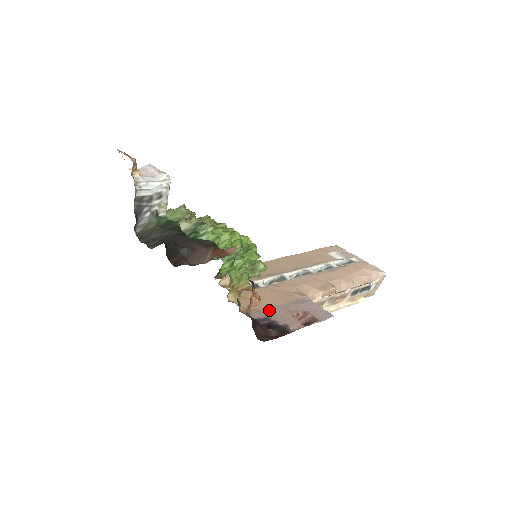
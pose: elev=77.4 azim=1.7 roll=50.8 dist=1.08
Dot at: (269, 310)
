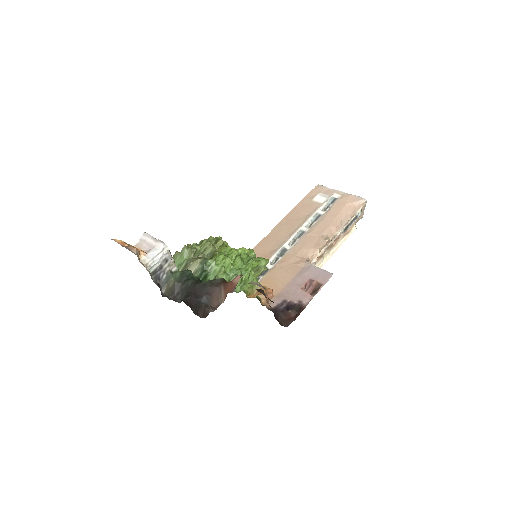
Dot at: (283, 292)
